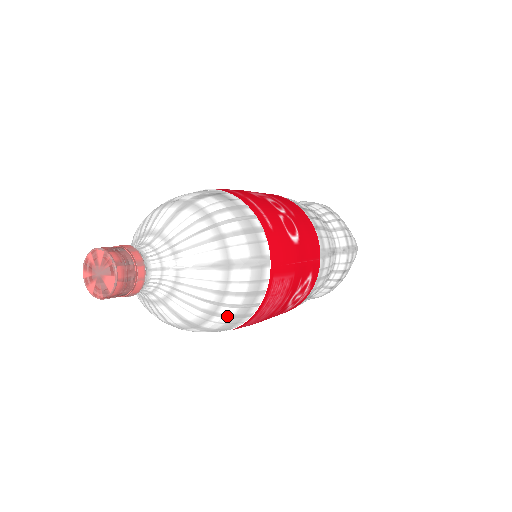
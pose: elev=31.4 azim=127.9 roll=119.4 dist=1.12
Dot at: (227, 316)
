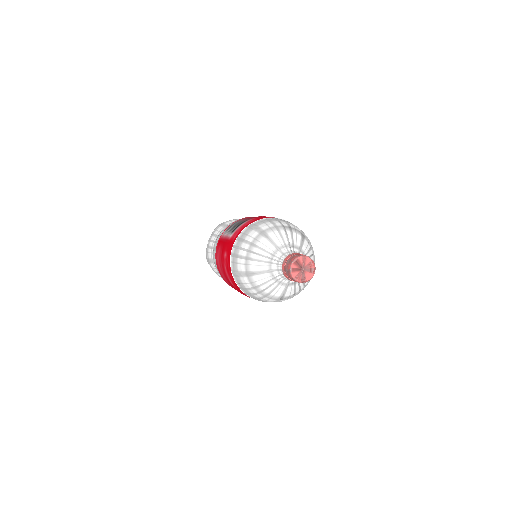
Dot at: occluded
